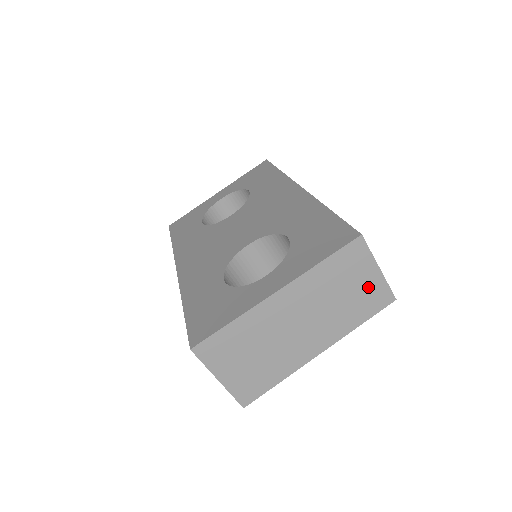
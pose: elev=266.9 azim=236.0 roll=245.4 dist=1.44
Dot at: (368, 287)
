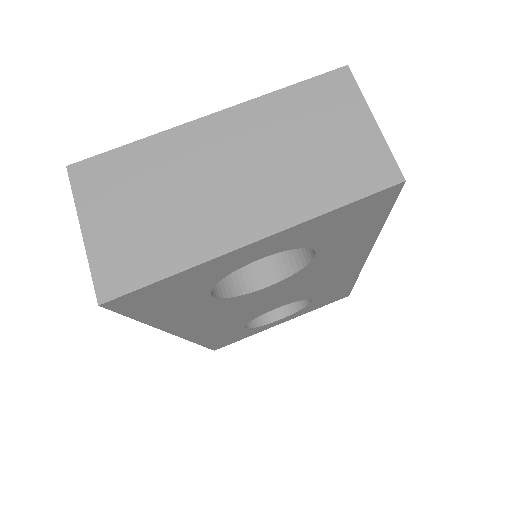
Dot at: (353, 145)
